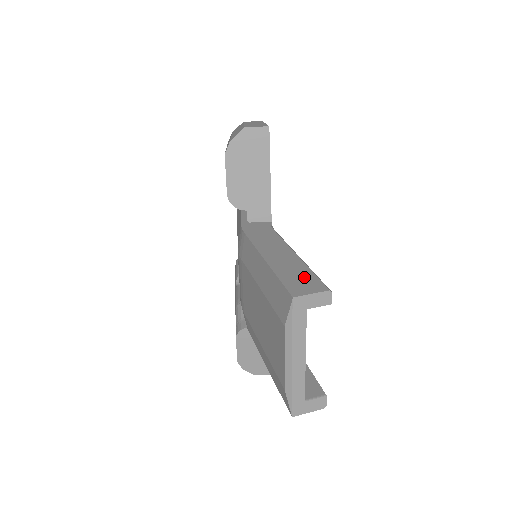
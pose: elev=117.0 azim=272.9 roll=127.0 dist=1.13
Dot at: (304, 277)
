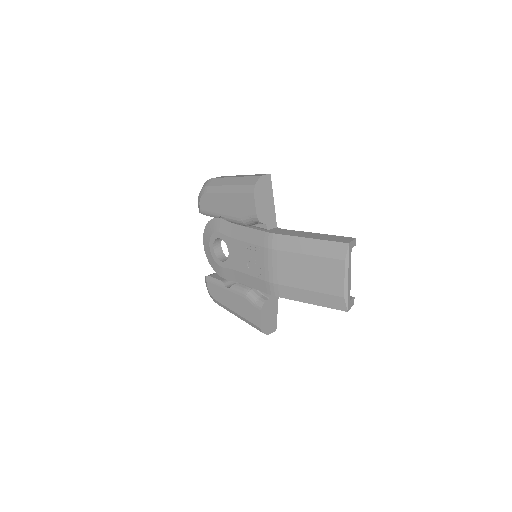
Dot at: (339, 238)
